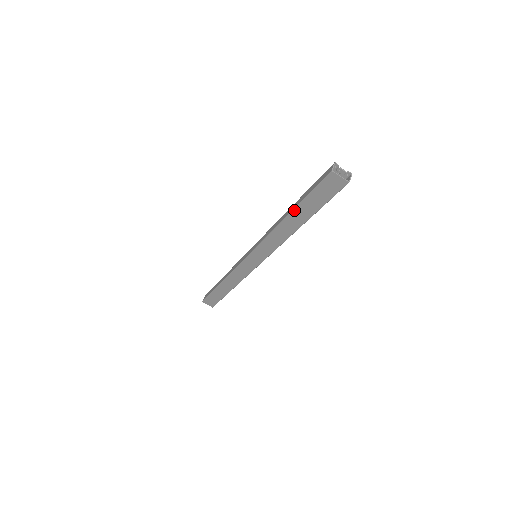
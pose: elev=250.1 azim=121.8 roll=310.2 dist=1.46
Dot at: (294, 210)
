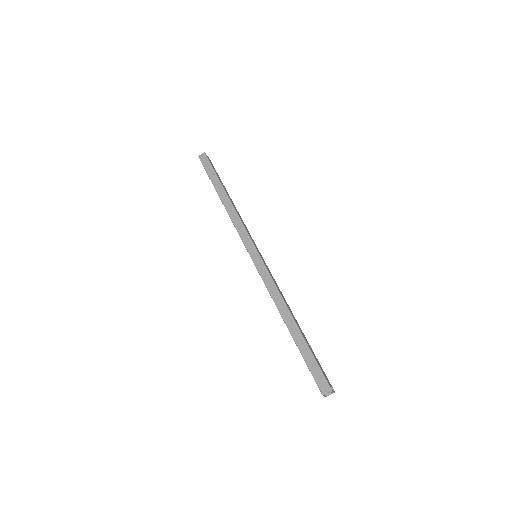
Dot at: (292, 337)
